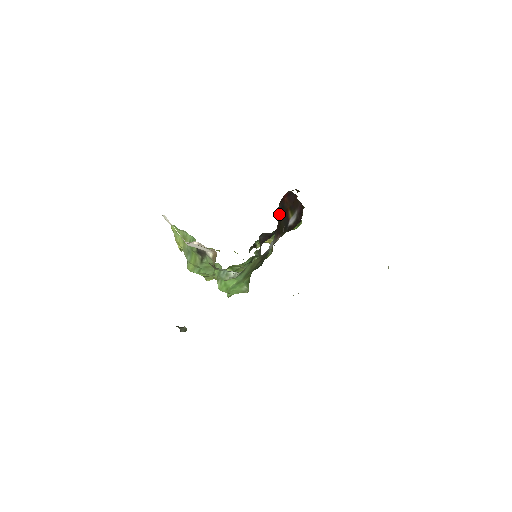
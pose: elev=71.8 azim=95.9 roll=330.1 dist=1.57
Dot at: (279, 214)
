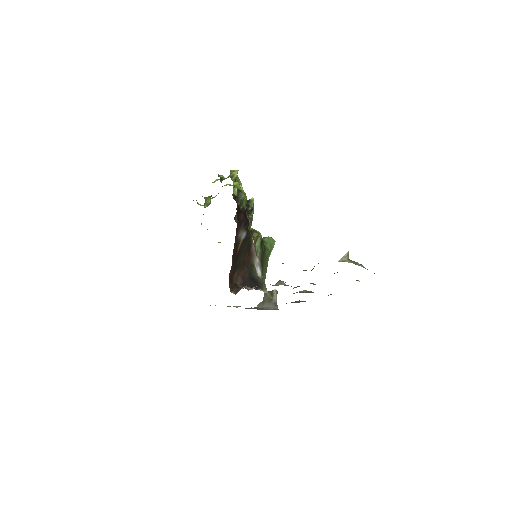
Dot at: (238, 269)
